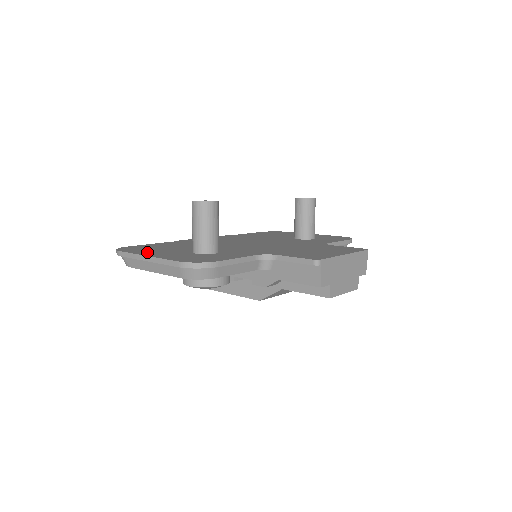
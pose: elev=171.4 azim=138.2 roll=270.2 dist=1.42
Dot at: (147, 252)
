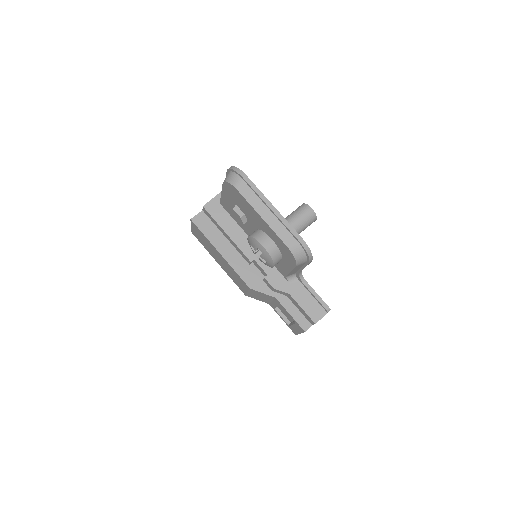
Dot at: occluded
